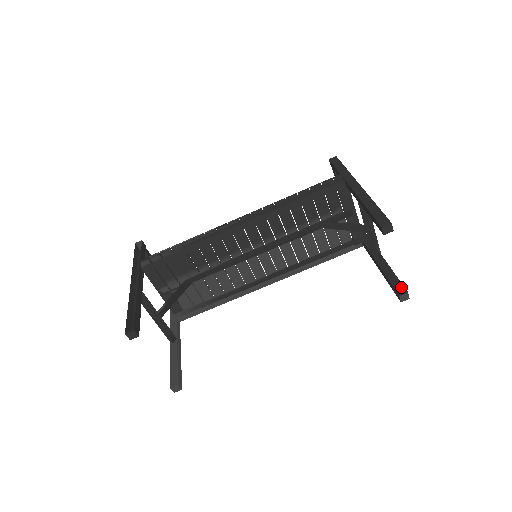
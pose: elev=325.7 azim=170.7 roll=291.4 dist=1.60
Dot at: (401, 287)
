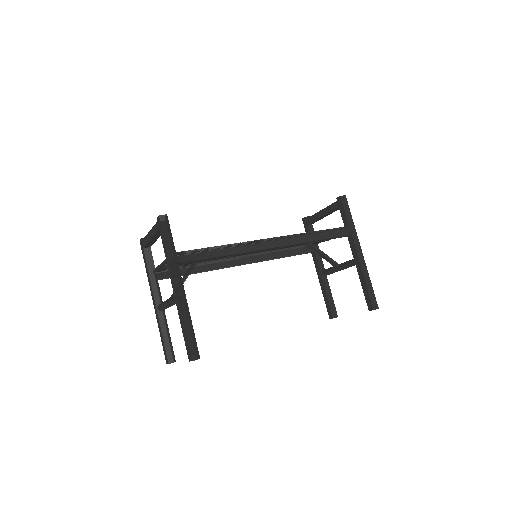
Dot at: (335, 311)
